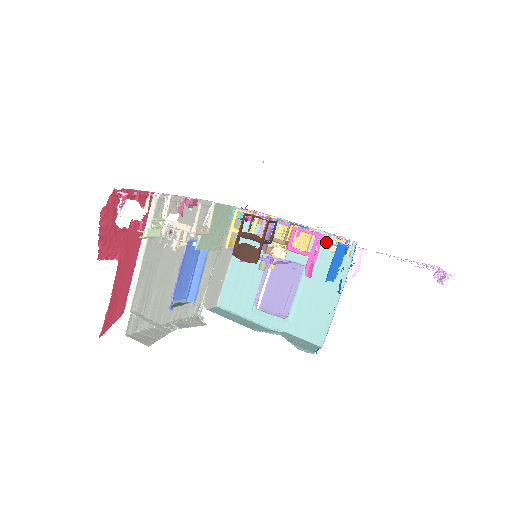
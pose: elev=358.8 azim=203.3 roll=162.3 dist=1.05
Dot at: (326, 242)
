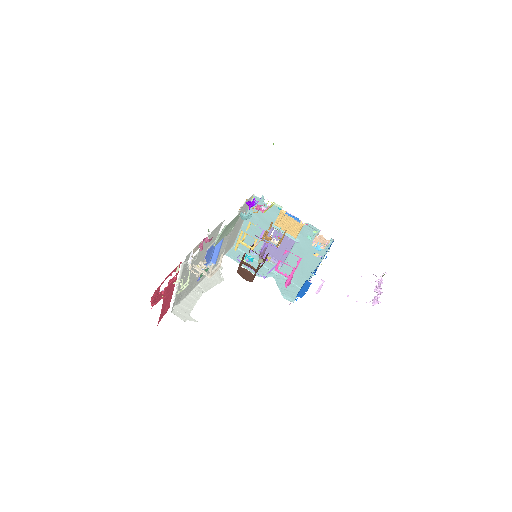
Dot at: occluded
